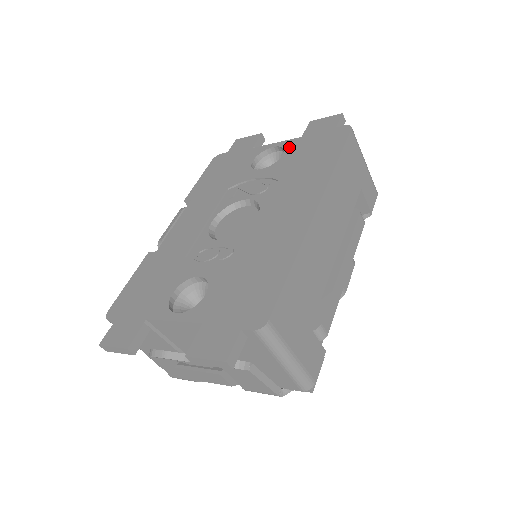
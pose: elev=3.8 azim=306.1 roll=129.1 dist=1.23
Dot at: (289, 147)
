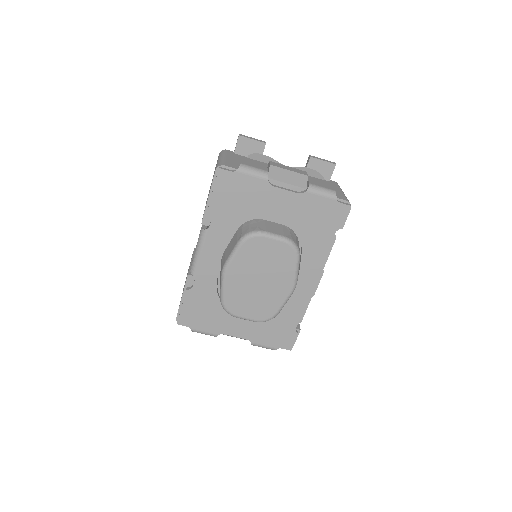
Dot at: occluded
